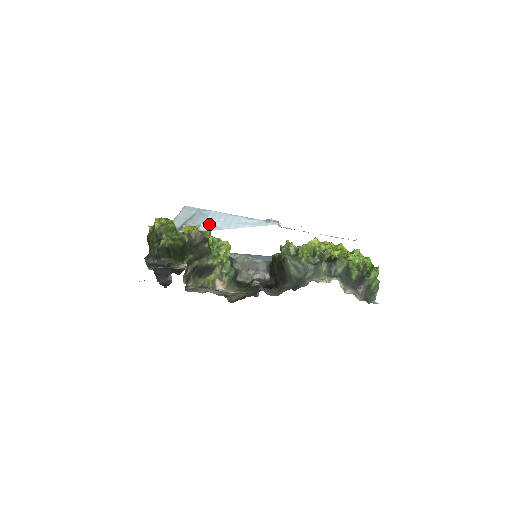
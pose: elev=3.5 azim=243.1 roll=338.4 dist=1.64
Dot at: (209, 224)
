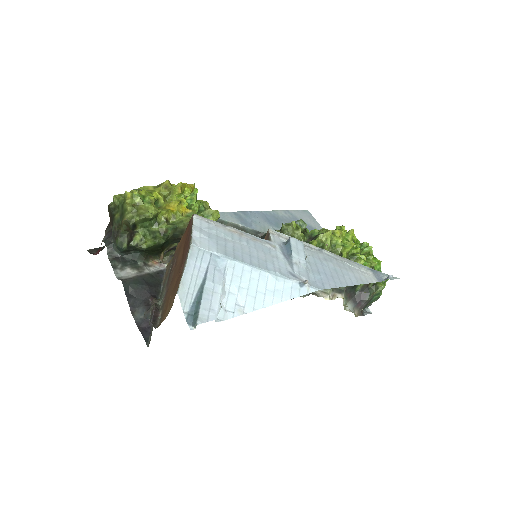
Dot at: (228, 299)
